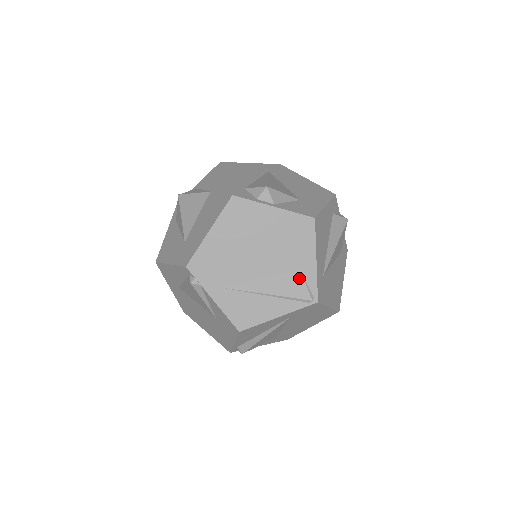
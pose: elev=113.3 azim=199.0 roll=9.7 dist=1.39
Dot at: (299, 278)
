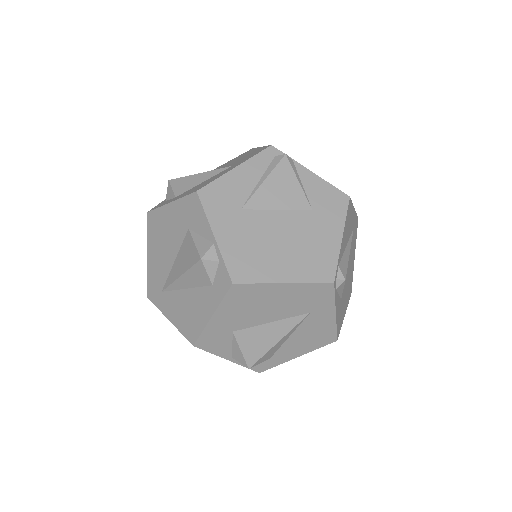
Dot at: occluded
